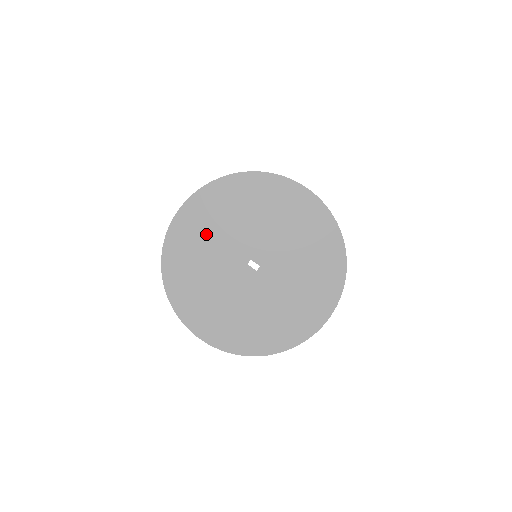
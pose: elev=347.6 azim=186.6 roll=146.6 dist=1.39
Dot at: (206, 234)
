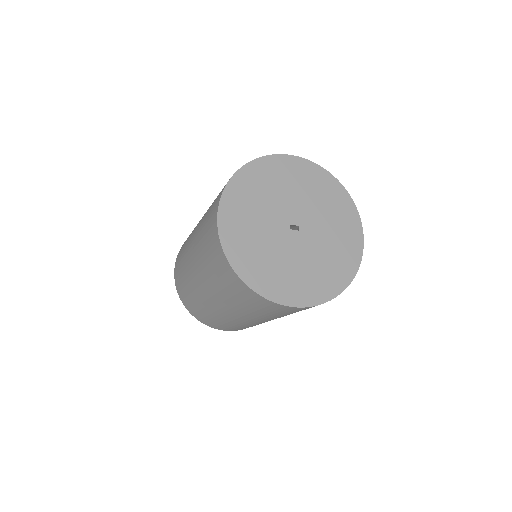
Dot at: (249, 220)
